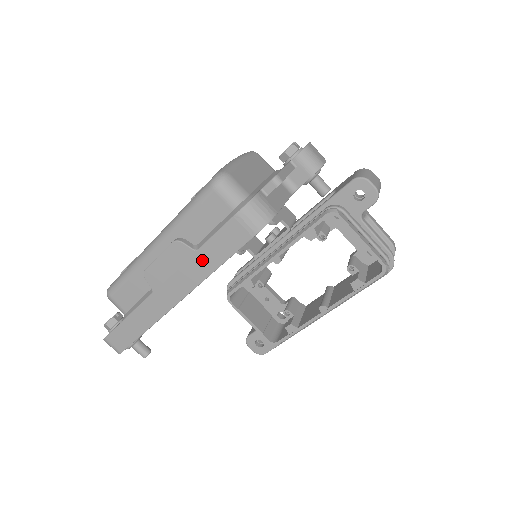
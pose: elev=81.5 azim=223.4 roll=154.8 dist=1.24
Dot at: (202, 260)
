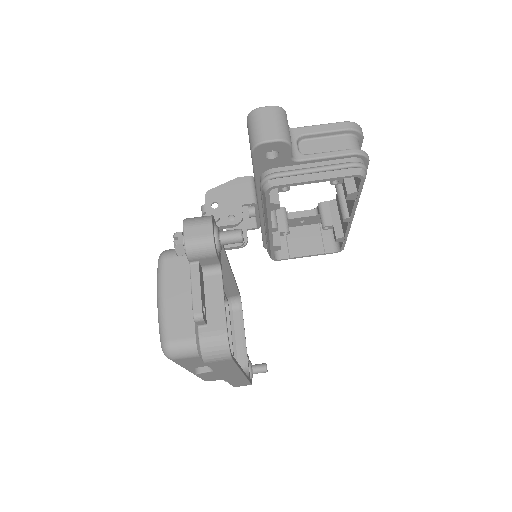
Dot at: (224, 370)
